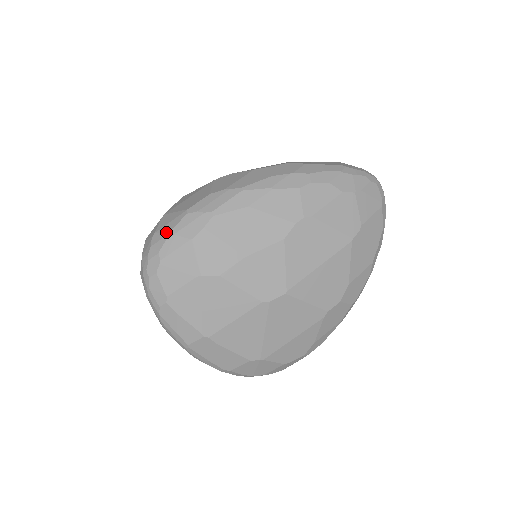
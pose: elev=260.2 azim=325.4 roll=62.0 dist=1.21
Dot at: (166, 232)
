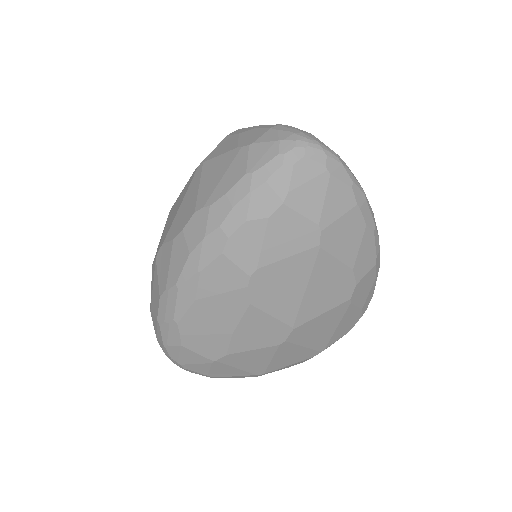
Dot at: (161, 342)
